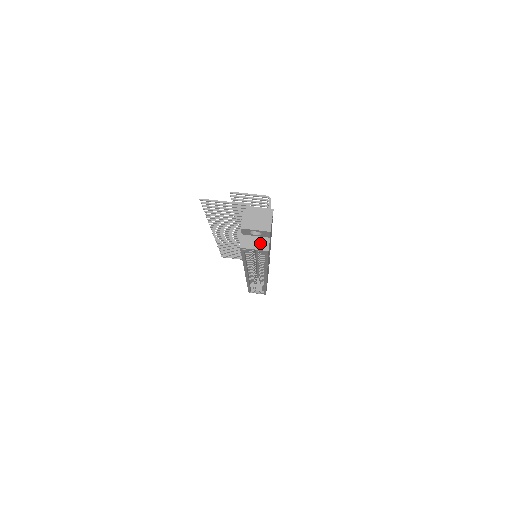
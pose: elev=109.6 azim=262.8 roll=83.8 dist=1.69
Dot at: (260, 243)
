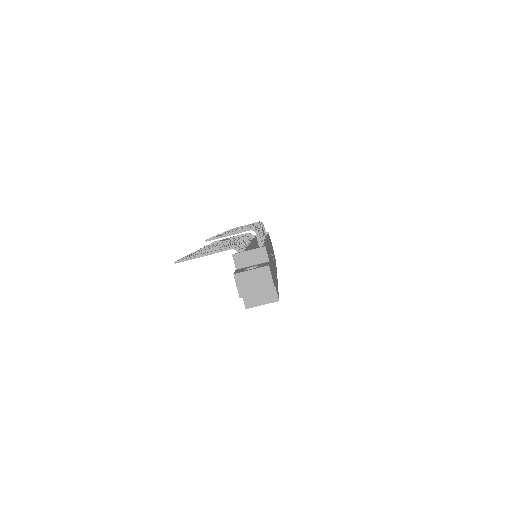
Dot at: (266, 295)
